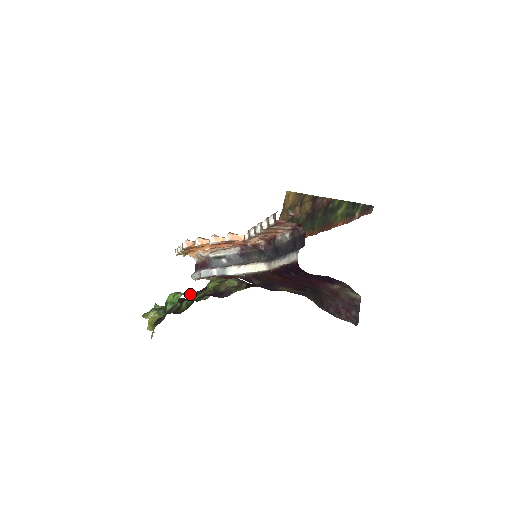
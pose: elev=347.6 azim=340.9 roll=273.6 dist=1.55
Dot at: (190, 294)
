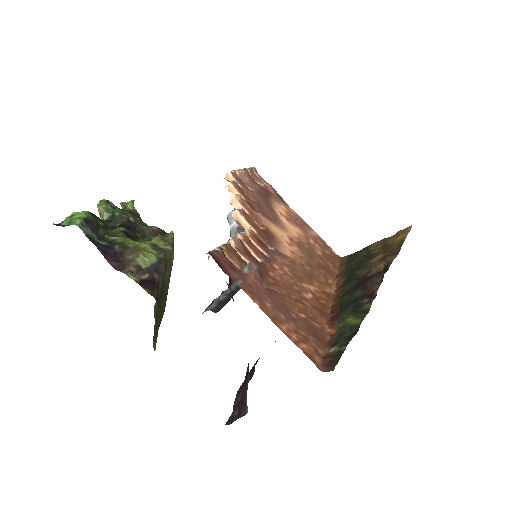
Dot at: (95, 231)
